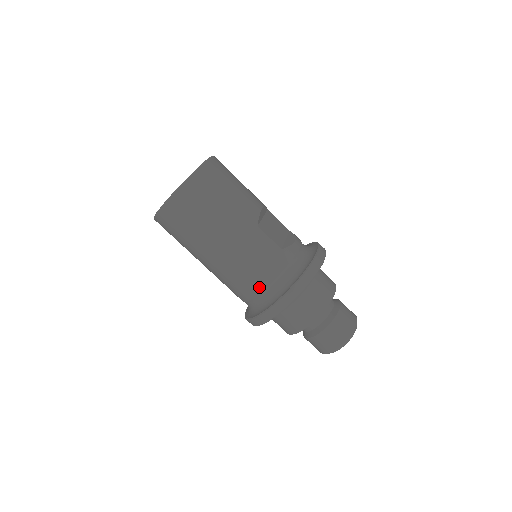
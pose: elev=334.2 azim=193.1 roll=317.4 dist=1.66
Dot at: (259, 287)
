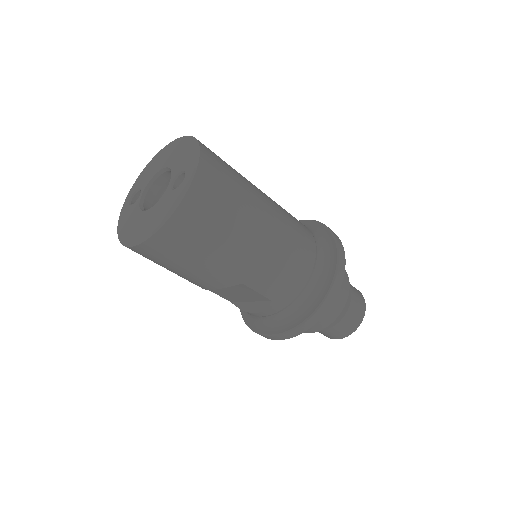
Dot at: (311, 260)
